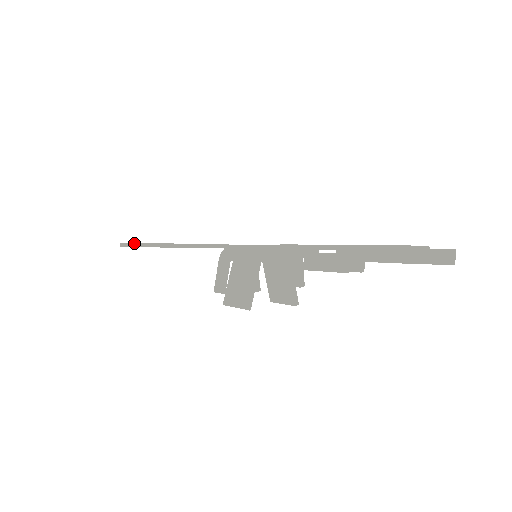
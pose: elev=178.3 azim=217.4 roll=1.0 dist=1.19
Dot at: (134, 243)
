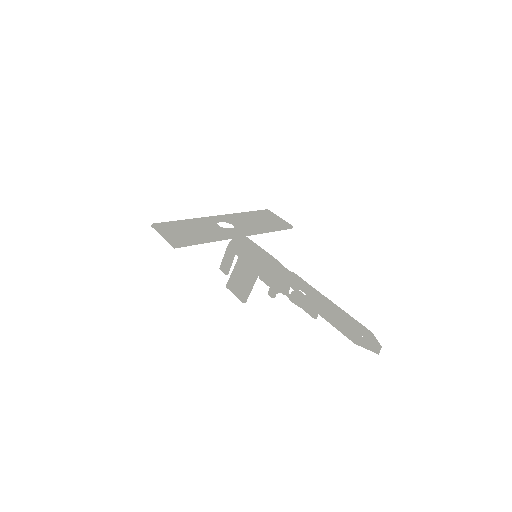
Dot at: (165, 237)
